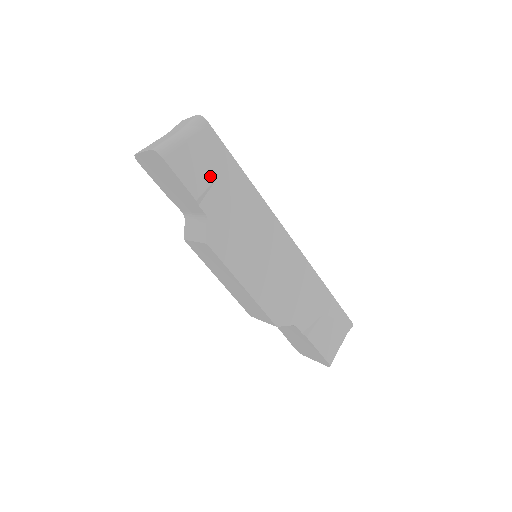
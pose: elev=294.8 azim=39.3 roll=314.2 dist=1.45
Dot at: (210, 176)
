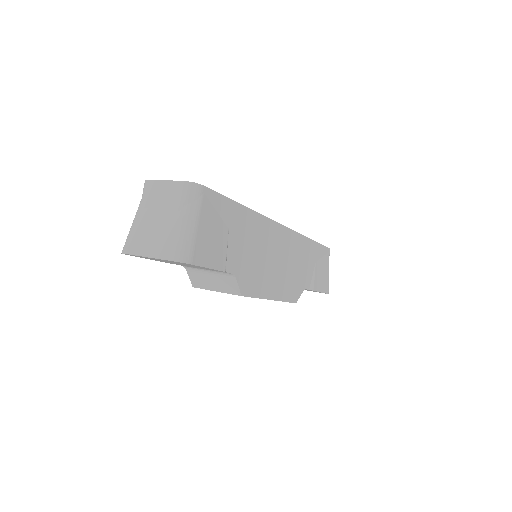
Dot at: (224, 237)
